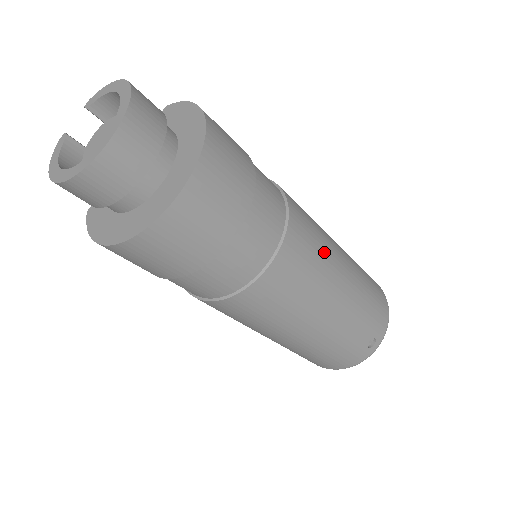
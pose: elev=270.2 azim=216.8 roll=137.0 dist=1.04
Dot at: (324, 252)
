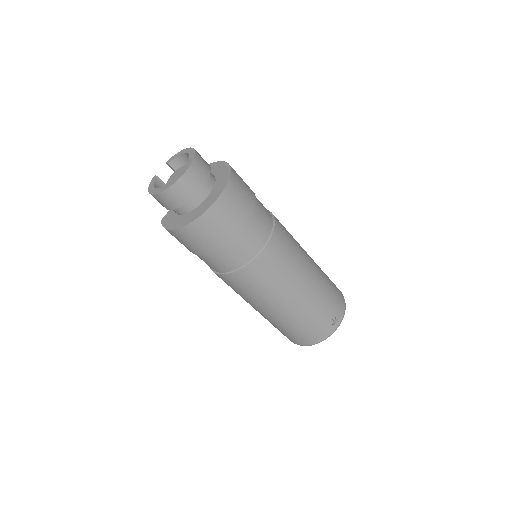
Dot at: (297, 250)
